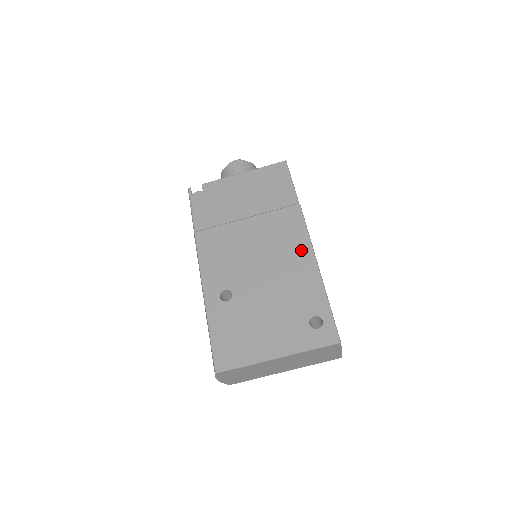
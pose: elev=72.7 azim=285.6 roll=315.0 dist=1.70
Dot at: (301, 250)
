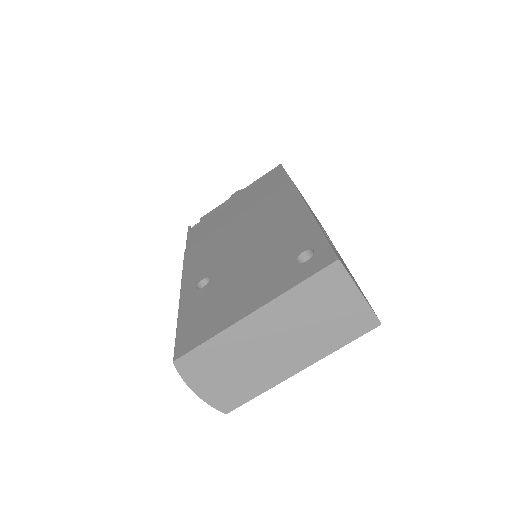
Dot at: (290, 209)
